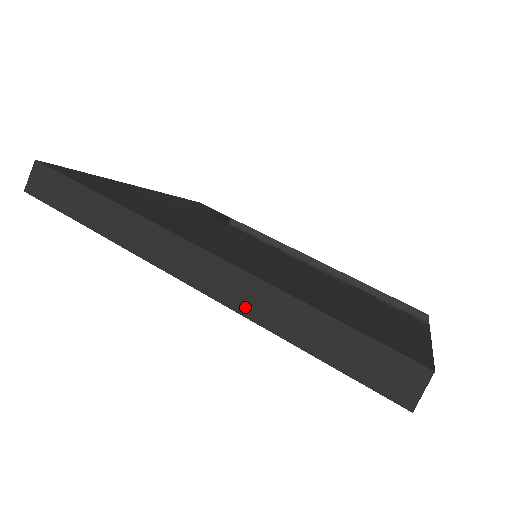
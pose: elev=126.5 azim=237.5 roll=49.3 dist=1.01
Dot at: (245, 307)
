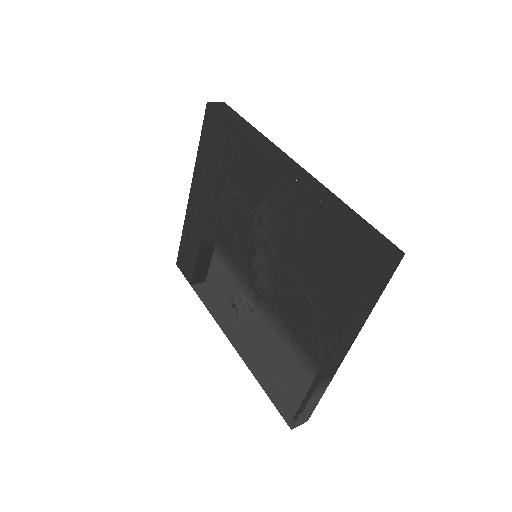
Dot at: (309, 187)
